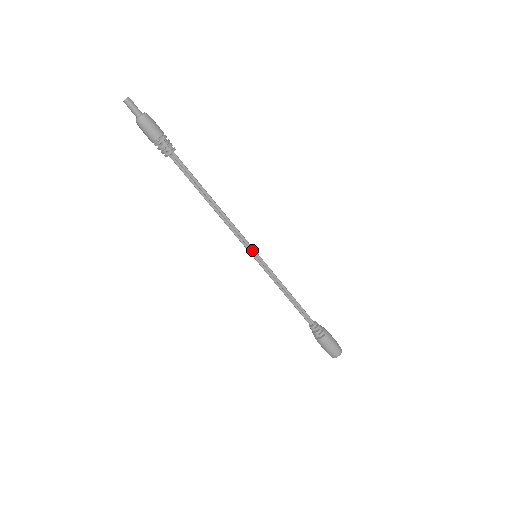
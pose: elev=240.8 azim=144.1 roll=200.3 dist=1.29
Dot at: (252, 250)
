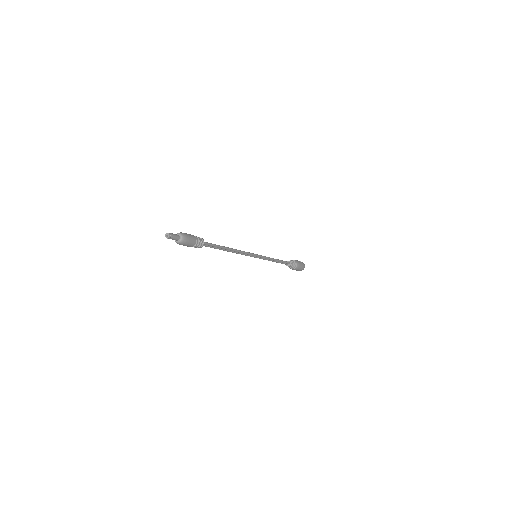
Dot at: (254, 256)
